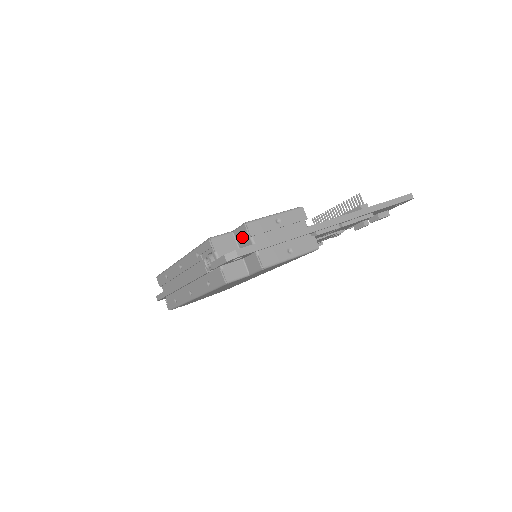
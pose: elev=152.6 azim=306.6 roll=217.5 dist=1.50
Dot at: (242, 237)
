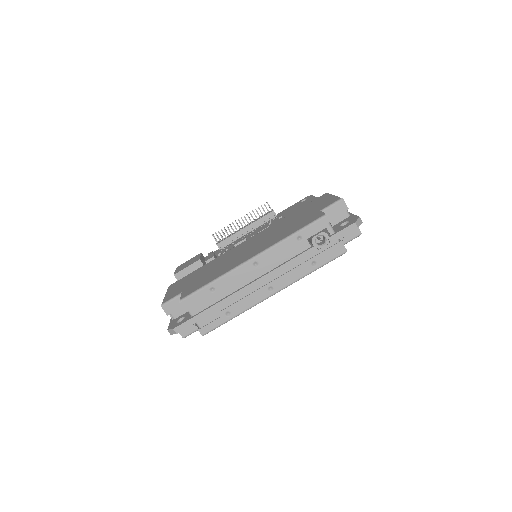
Dot at: (337, 212)
